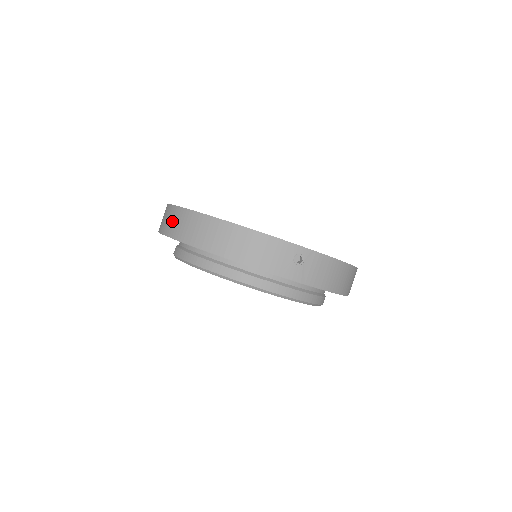
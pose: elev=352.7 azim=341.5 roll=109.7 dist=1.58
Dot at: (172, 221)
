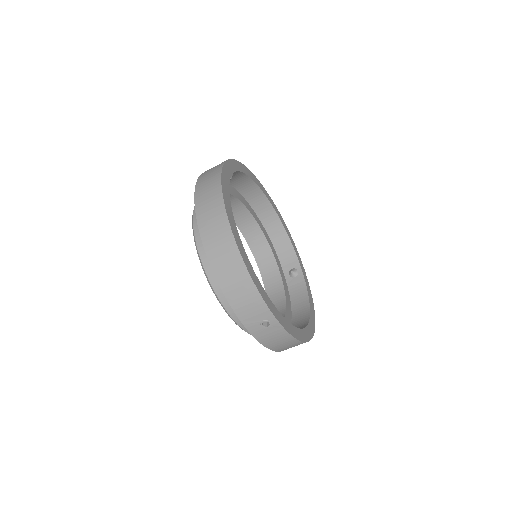
Dot at: (208, 199)
